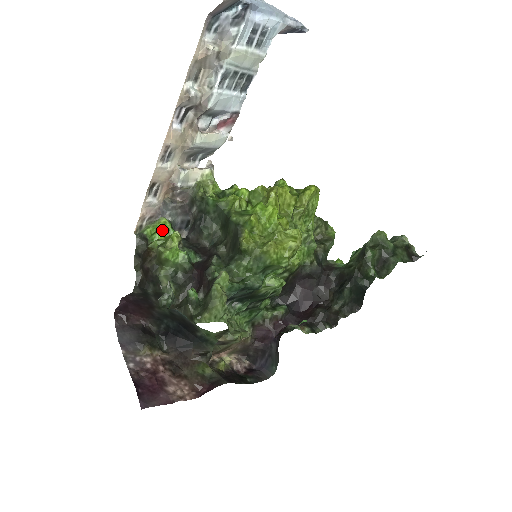
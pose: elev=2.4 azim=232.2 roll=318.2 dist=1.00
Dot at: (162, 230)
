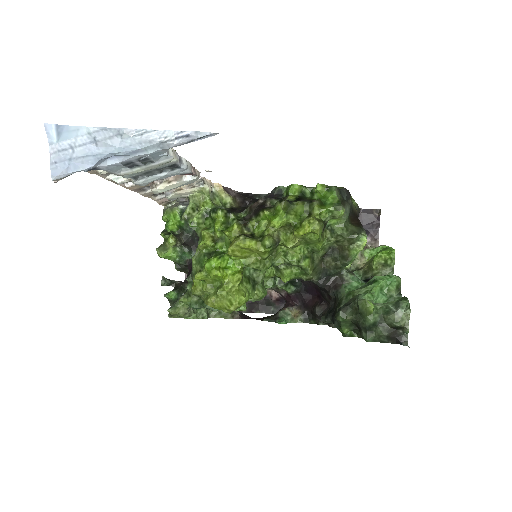
Dot at: (173, 221)
